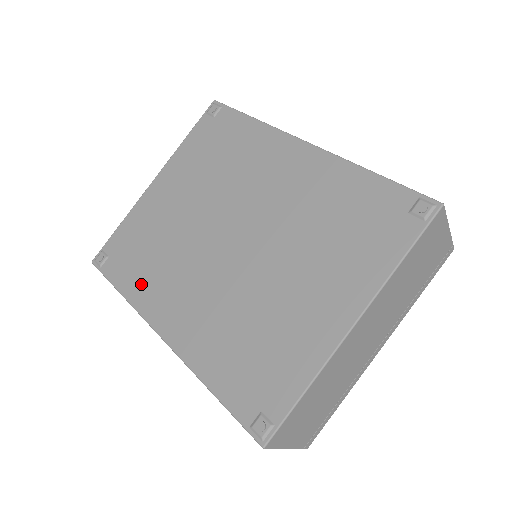
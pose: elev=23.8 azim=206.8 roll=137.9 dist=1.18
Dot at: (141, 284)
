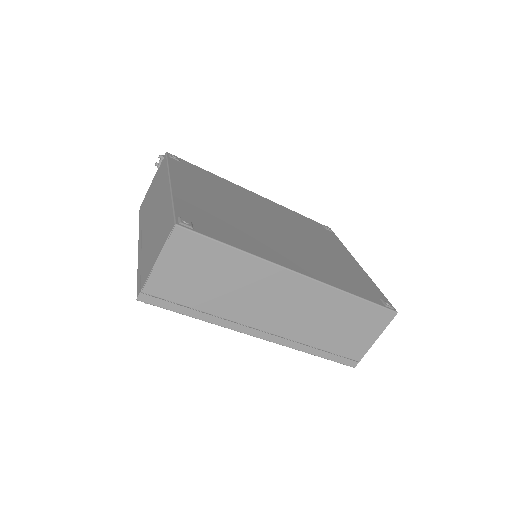
Dot at: (248, 243)
